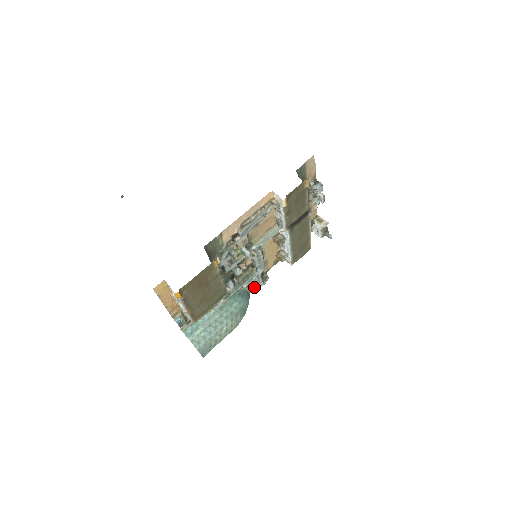
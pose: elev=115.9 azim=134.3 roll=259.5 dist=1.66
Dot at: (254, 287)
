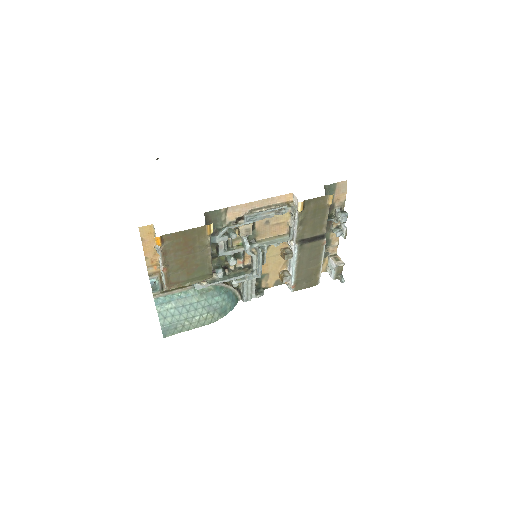
Dot at: (245, 293)
